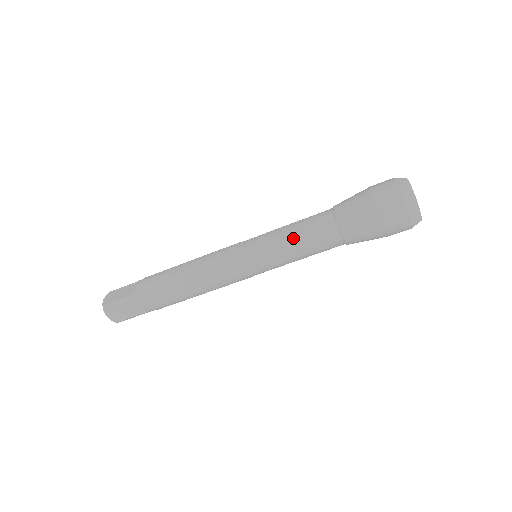
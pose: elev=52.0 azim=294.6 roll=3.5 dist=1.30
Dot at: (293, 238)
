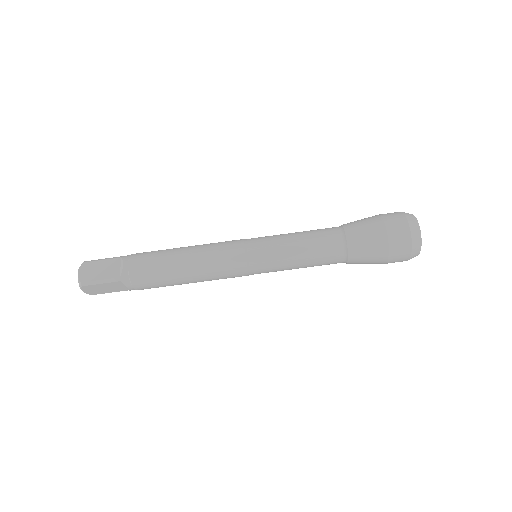
Dot at: (298, 232)
